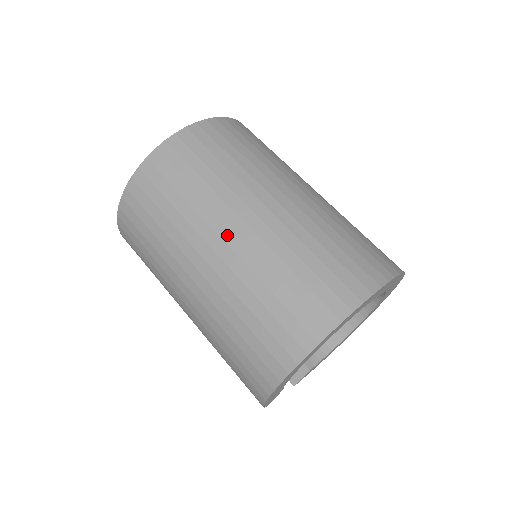
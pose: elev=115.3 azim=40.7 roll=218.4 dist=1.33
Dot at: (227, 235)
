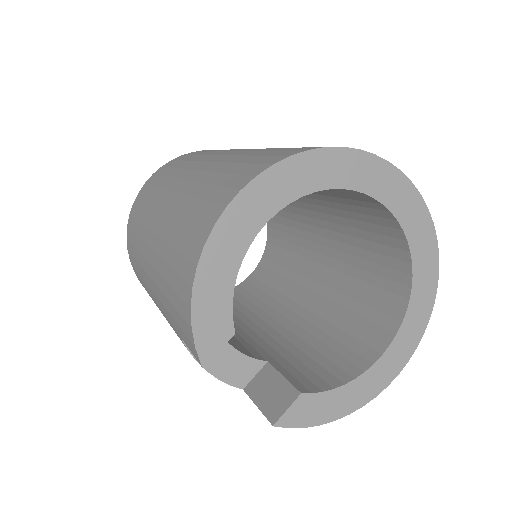
Dot at: (213, 158)
